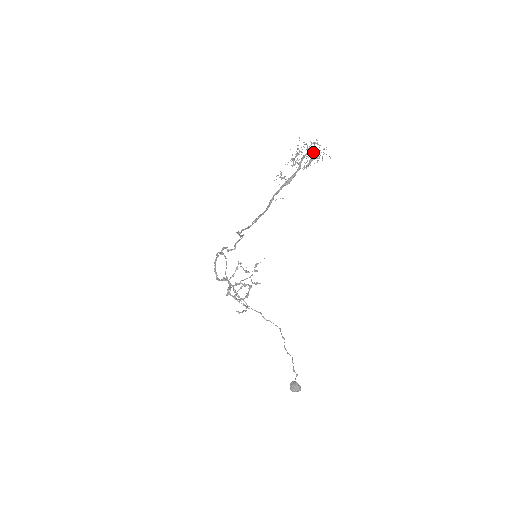
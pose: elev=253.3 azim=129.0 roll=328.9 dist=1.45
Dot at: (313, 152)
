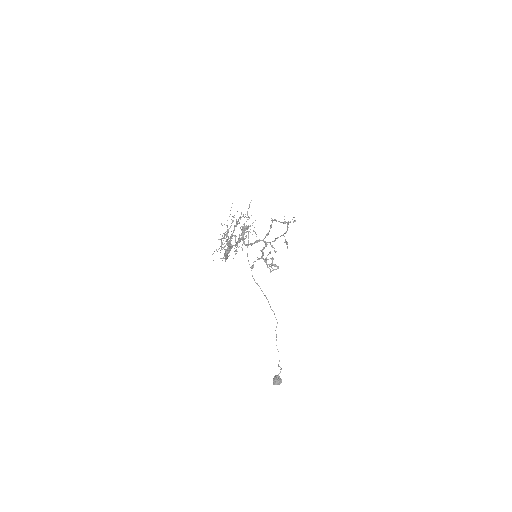
Dot at: (236, 236)
